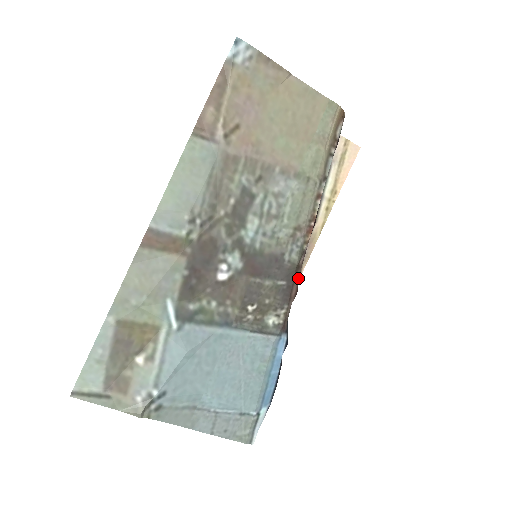
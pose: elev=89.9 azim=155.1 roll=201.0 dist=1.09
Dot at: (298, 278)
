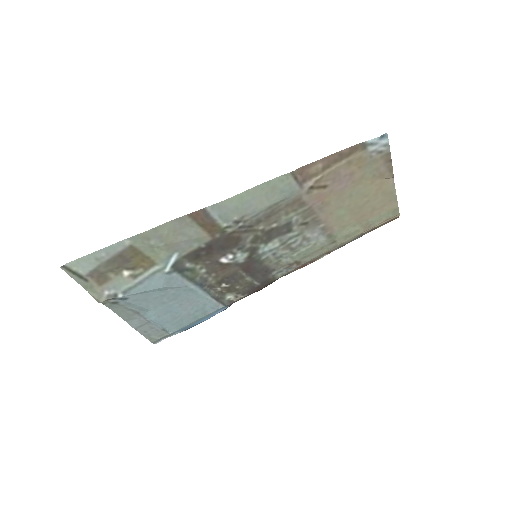
Dot at: (269, 284)
